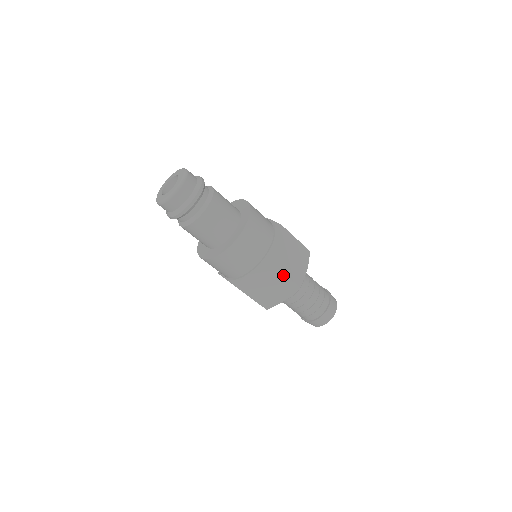
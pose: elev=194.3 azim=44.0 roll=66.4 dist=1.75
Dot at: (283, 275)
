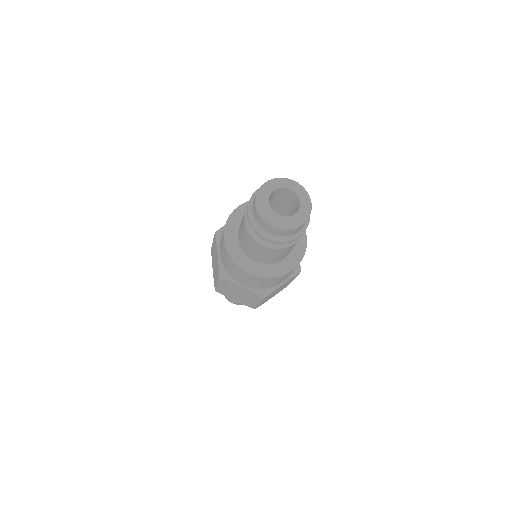
Dot at: occluded
